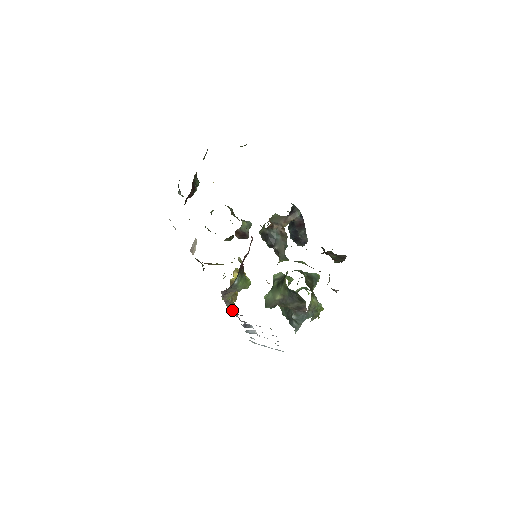
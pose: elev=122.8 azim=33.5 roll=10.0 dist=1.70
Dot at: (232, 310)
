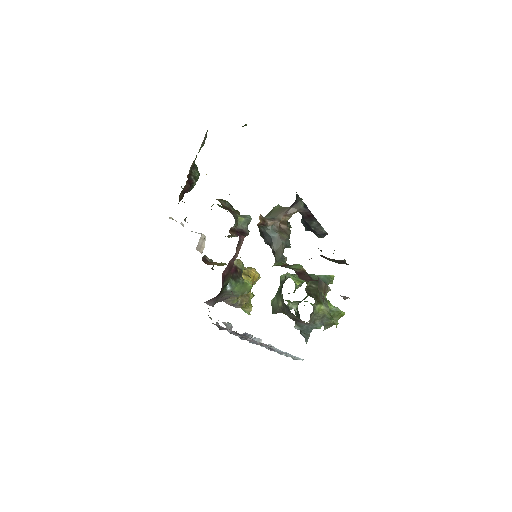
Dot at: occluded
